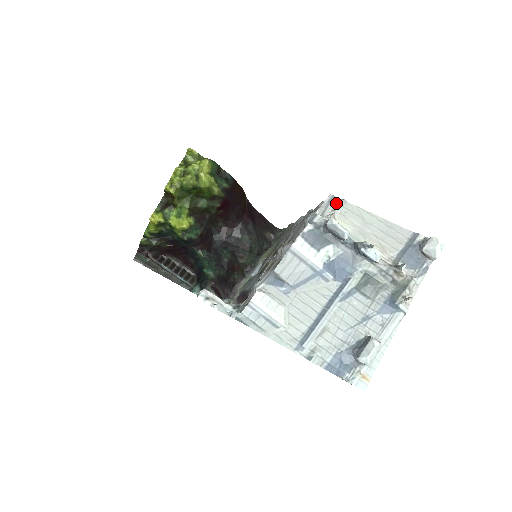
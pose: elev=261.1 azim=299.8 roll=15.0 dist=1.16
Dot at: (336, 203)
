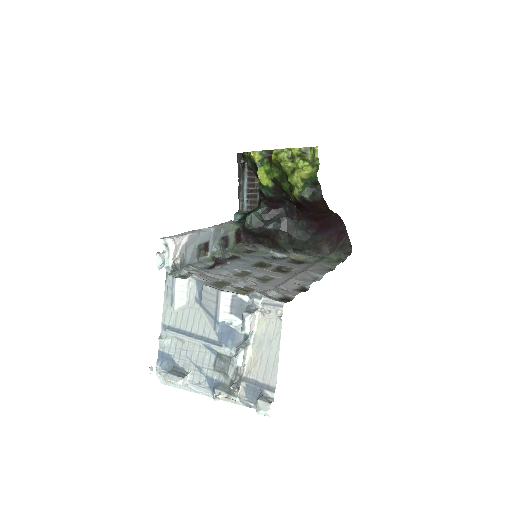
Dot at: (277, 311)
